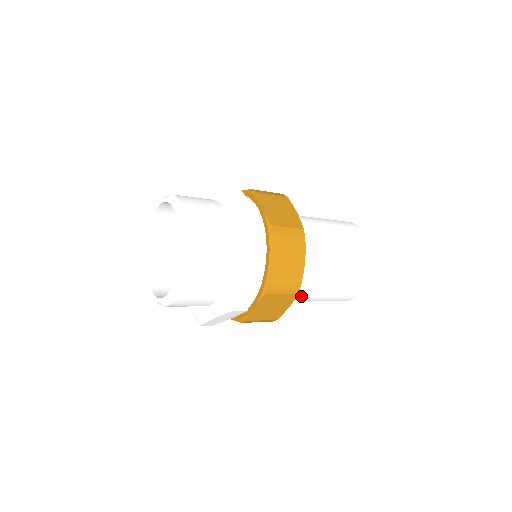
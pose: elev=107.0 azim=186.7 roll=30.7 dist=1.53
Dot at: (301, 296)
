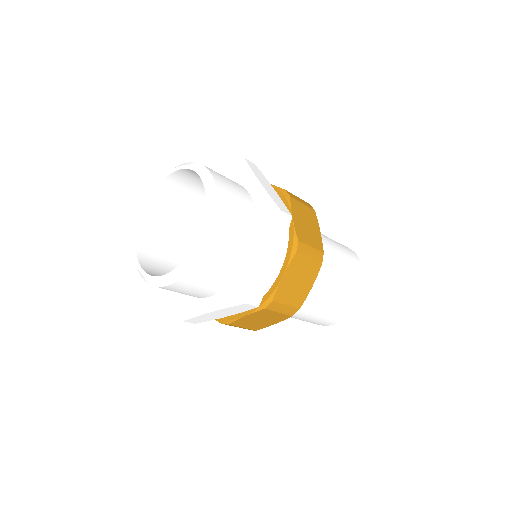
Dot at: occluded
